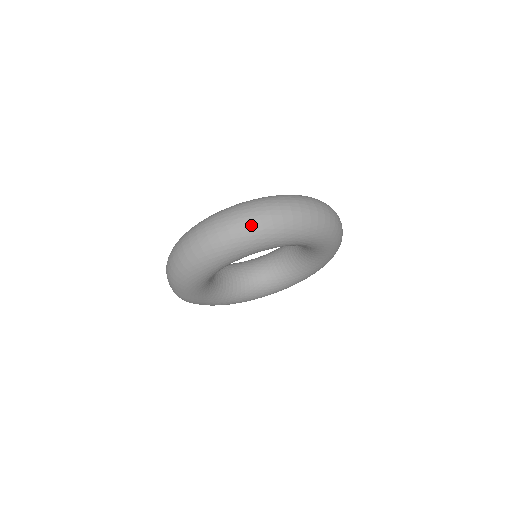
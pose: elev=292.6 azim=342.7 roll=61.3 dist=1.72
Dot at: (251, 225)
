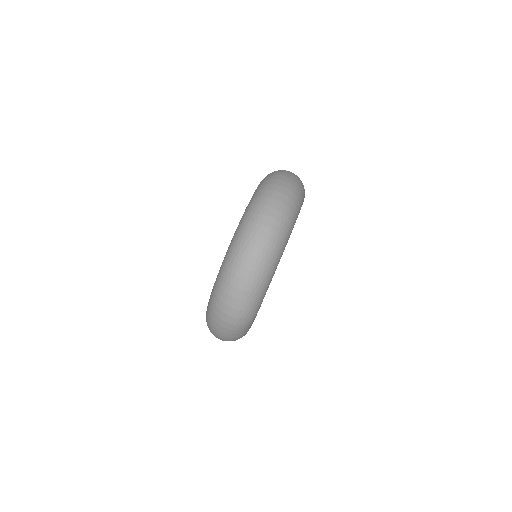
Dot at: (295, 182)
